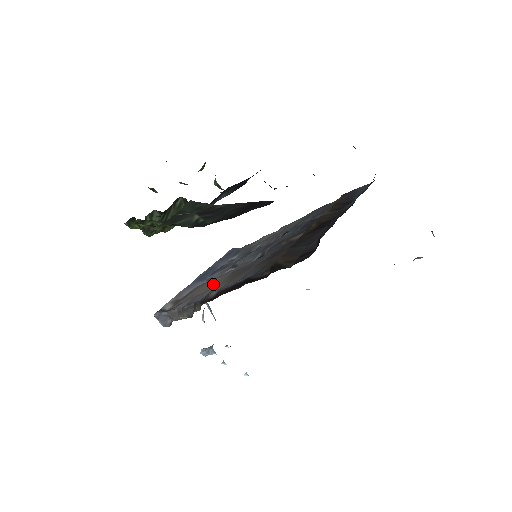
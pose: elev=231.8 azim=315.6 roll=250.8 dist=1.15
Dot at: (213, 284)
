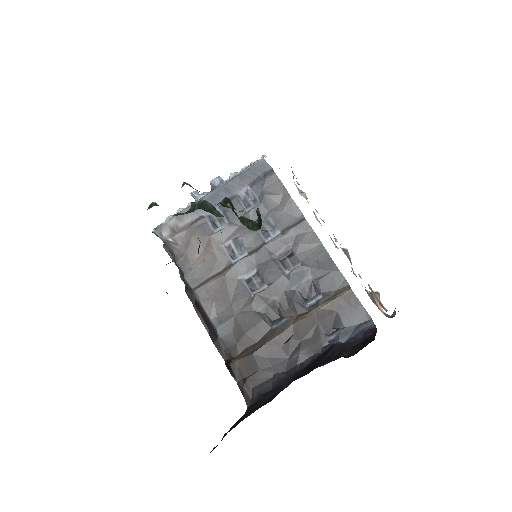
Dot at: (207, 259)
